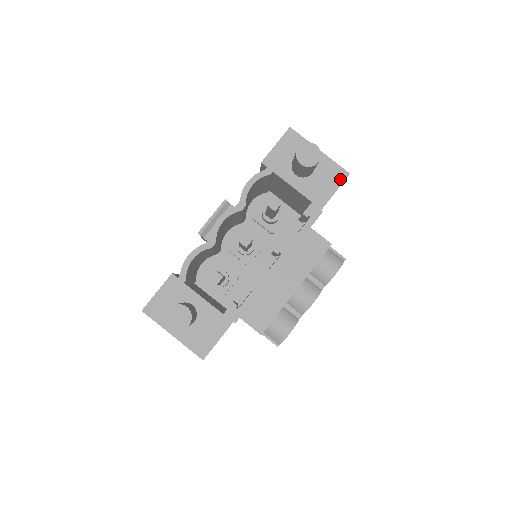
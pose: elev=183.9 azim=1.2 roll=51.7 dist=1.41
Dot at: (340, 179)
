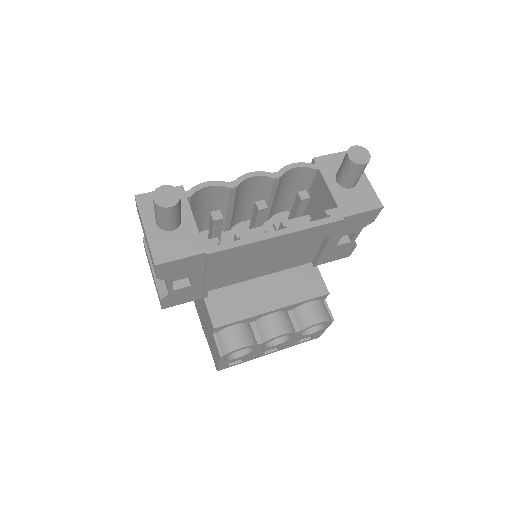
Dot at: (373, 206)
